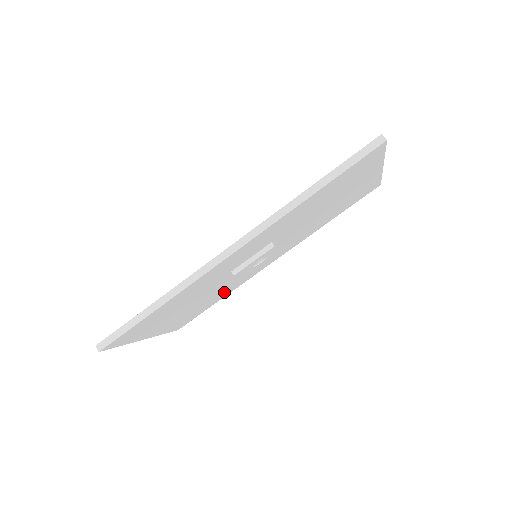
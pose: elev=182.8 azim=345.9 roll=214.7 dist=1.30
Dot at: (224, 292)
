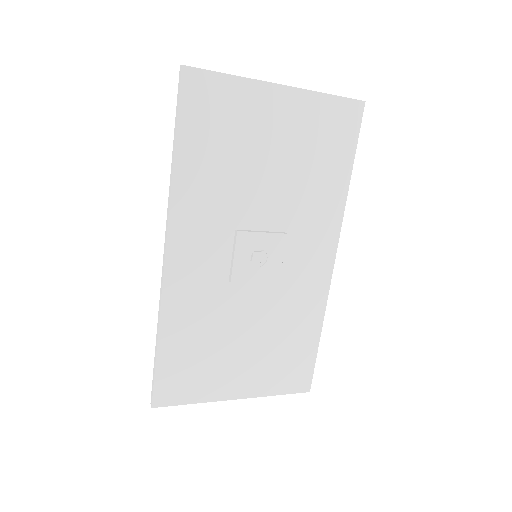
Dot at: (300, 320)
